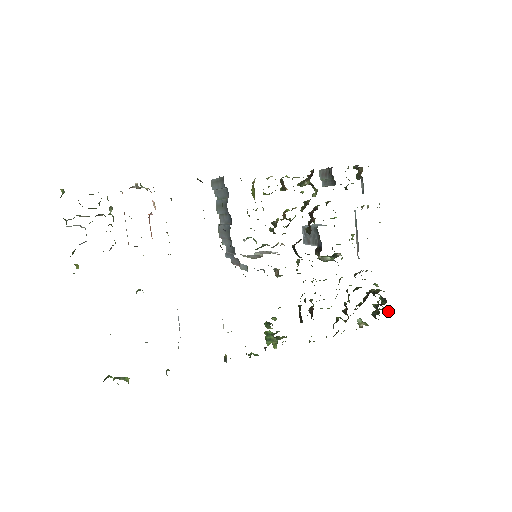
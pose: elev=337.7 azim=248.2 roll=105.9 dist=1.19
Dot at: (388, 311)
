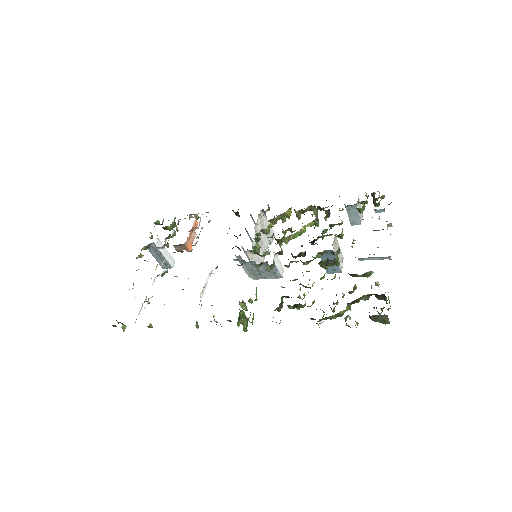
Dot at: (387, 309)
